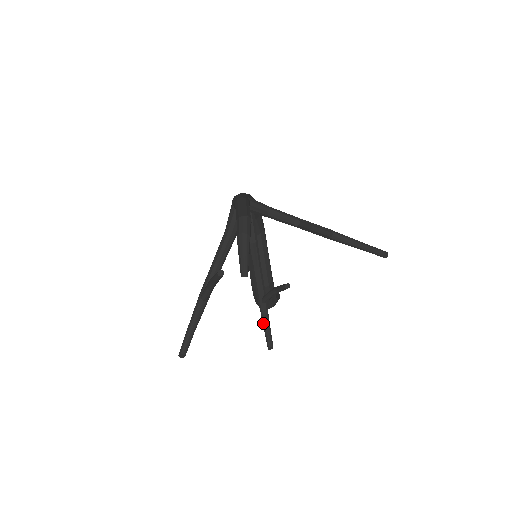
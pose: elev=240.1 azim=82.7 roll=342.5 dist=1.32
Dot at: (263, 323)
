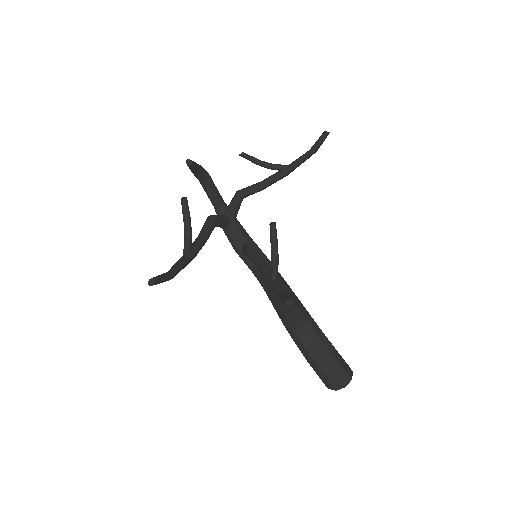
Dot at: (277, 295)
